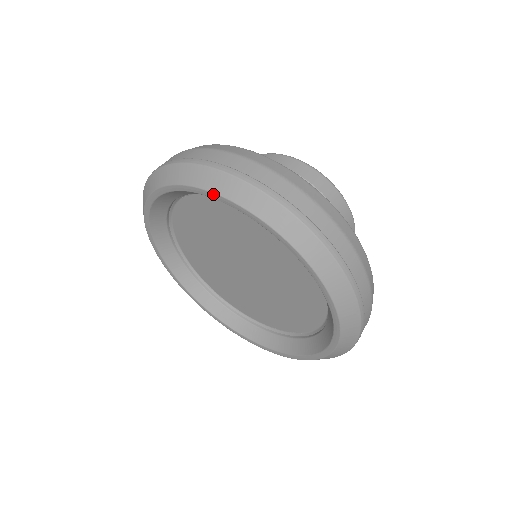
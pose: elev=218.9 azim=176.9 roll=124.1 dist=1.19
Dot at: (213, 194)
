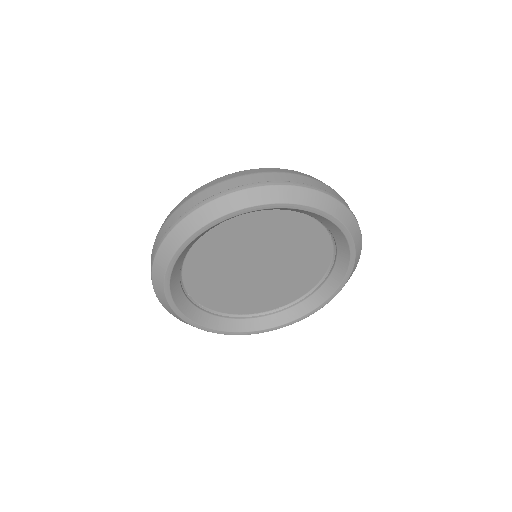
Dot at: (307, 207)
